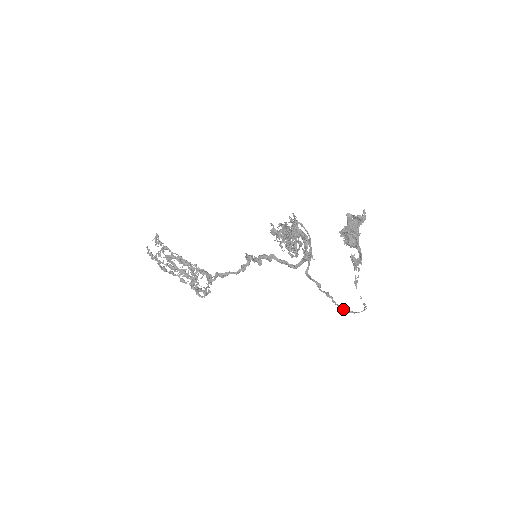
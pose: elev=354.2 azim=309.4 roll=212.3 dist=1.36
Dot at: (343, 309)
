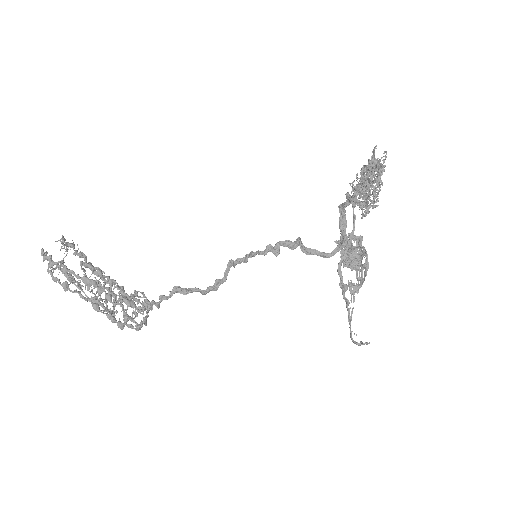
Dot at: occluded
